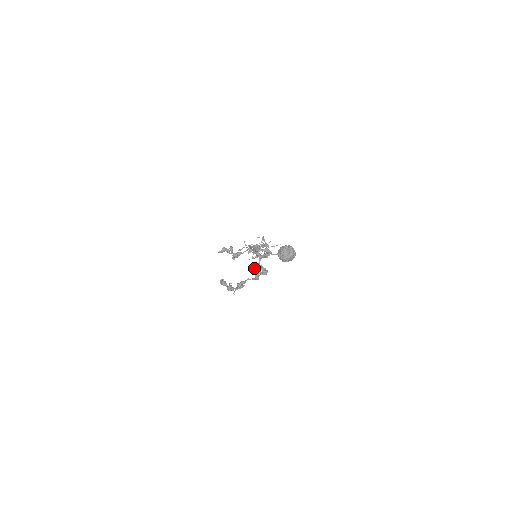
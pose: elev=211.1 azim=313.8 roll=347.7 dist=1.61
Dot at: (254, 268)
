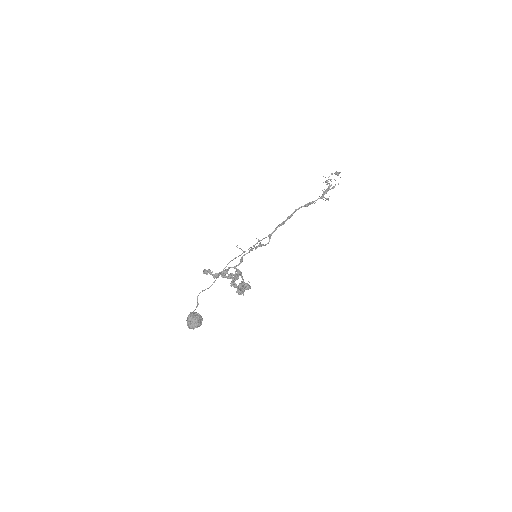
Dot at: occluded
